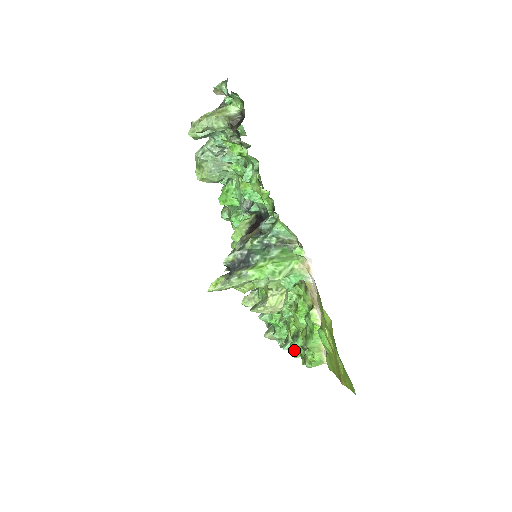
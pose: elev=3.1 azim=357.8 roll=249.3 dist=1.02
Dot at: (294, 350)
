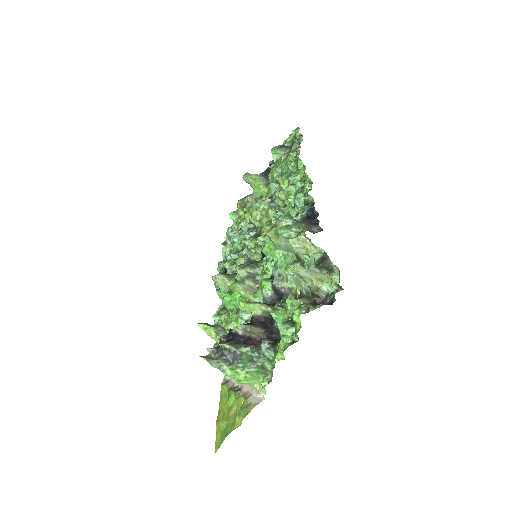
Dot at: occluded
